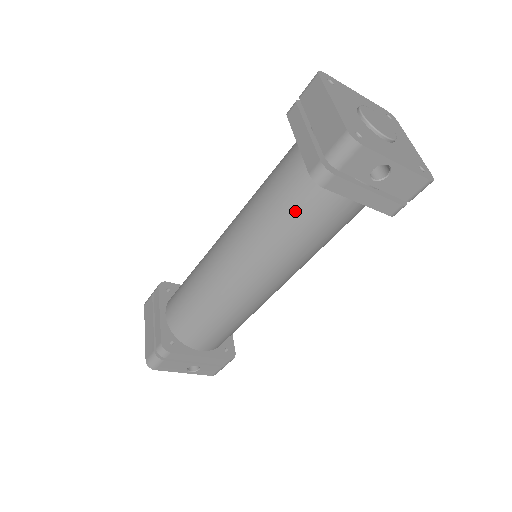
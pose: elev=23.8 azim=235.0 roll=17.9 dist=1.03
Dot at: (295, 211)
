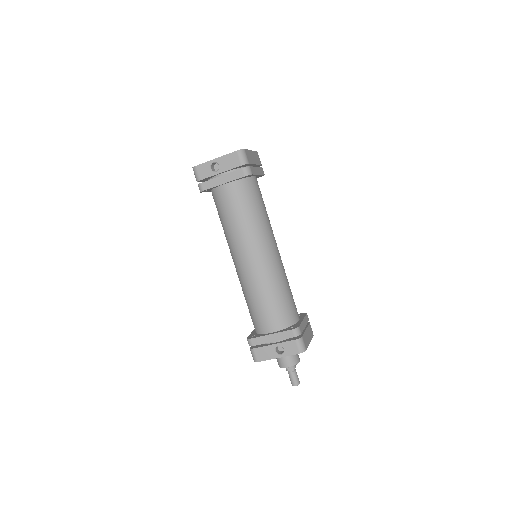
Dot at: (220, 212)
